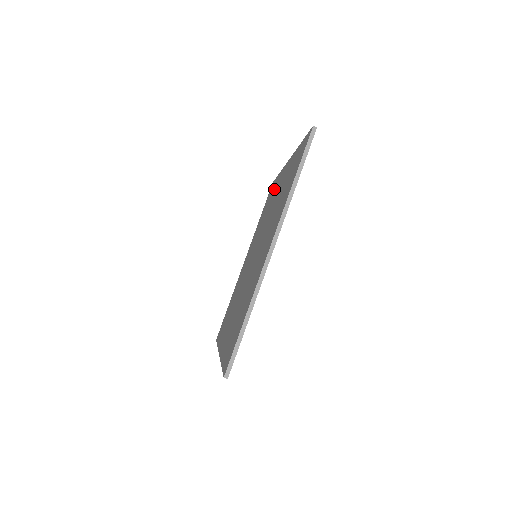
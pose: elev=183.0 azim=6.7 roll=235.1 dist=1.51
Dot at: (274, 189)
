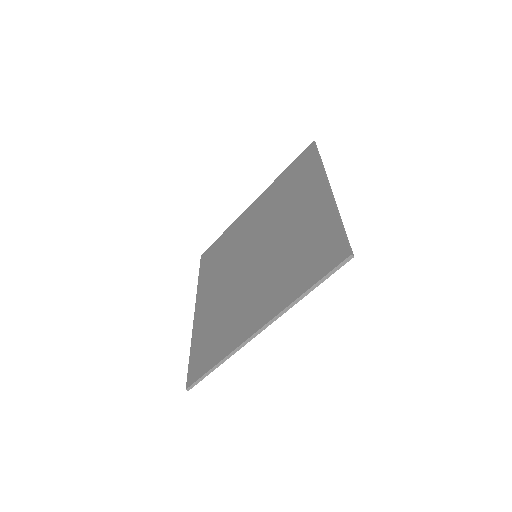
Dot at: (305, 181)
